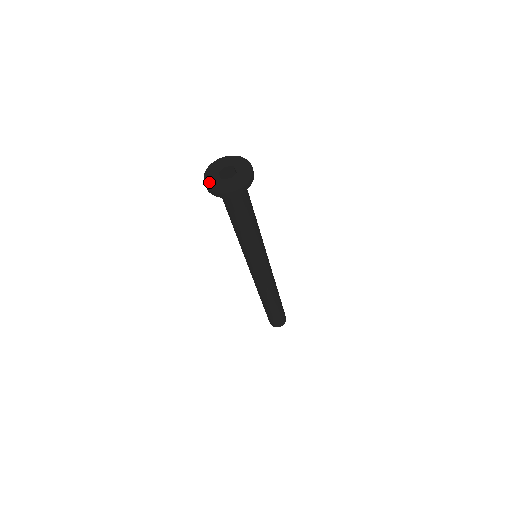
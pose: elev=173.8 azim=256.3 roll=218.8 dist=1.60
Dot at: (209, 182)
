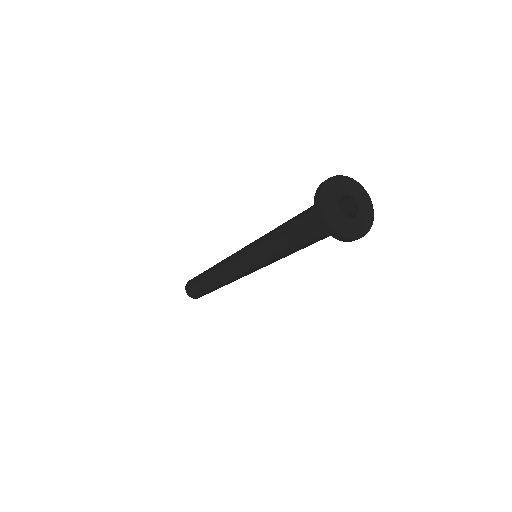
Dot at: (332, 218)
